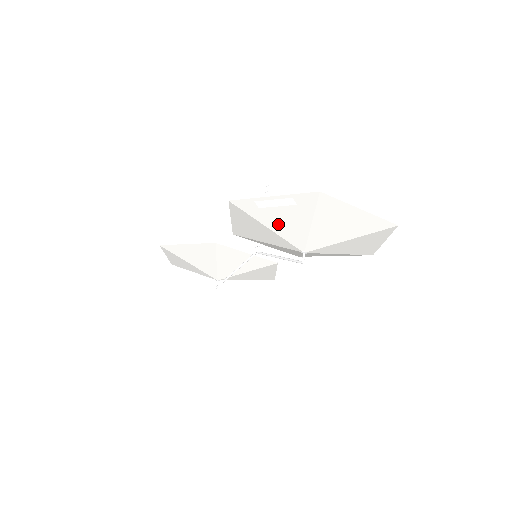
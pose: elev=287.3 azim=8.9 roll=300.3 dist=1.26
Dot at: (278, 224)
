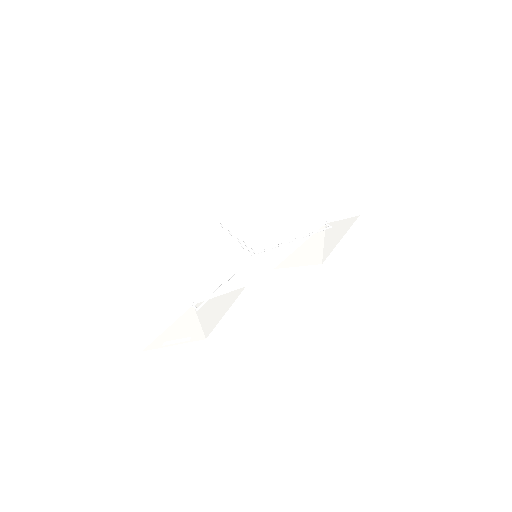
Dot at: (323, 189)
